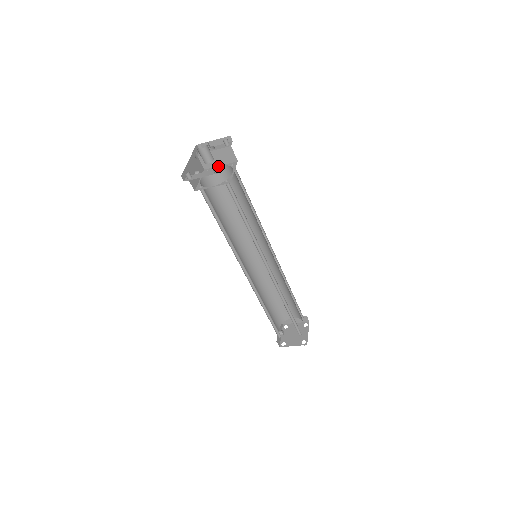
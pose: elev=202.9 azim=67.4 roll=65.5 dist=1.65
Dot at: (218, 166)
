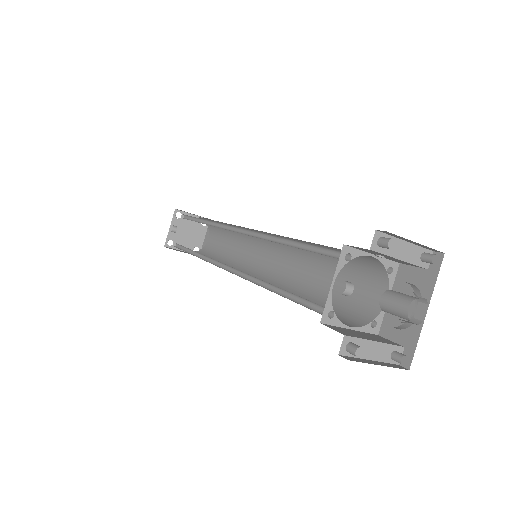
Dot at: (369, 254)
